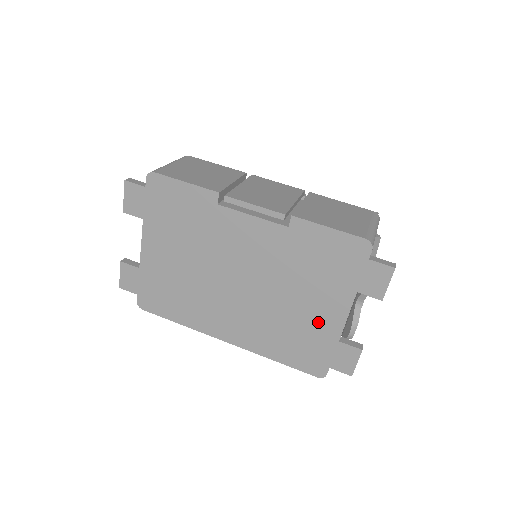
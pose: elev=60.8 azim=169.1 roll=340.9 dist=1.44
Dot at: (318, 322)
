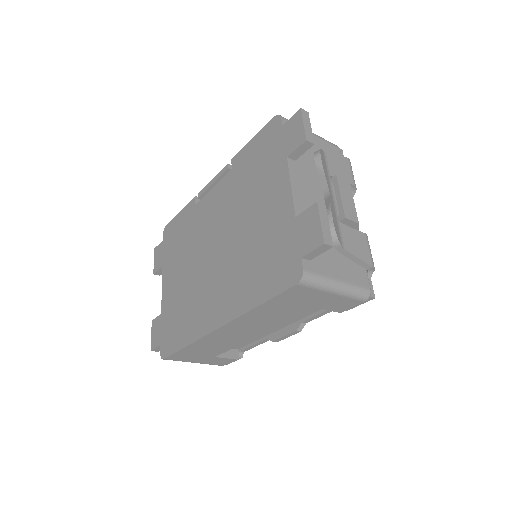
Dot at: (273, 218)
